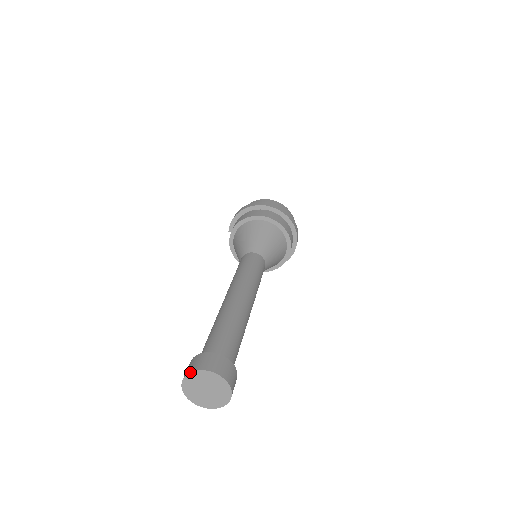
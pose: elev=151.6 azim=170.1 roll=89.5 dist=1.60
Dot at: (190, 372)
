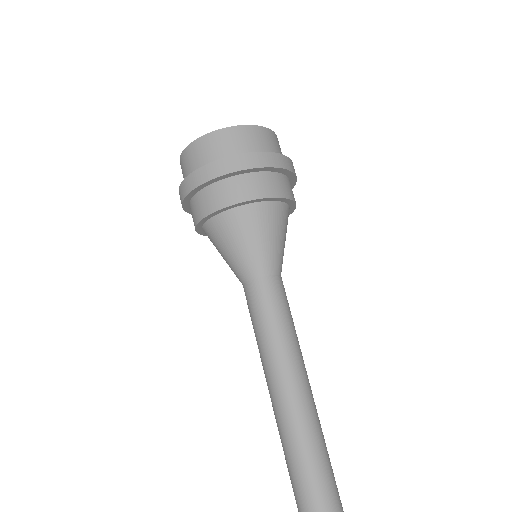
Dot at: out of frame
